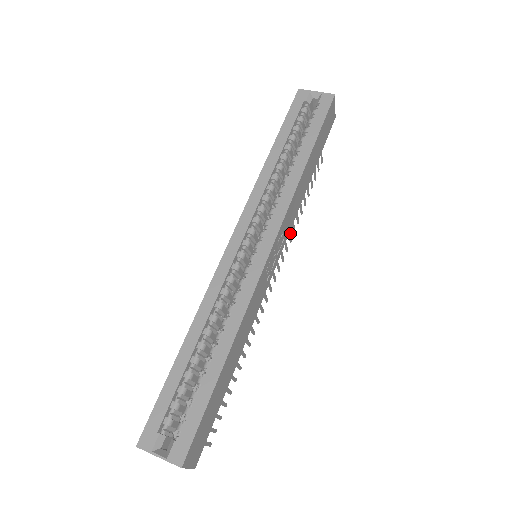
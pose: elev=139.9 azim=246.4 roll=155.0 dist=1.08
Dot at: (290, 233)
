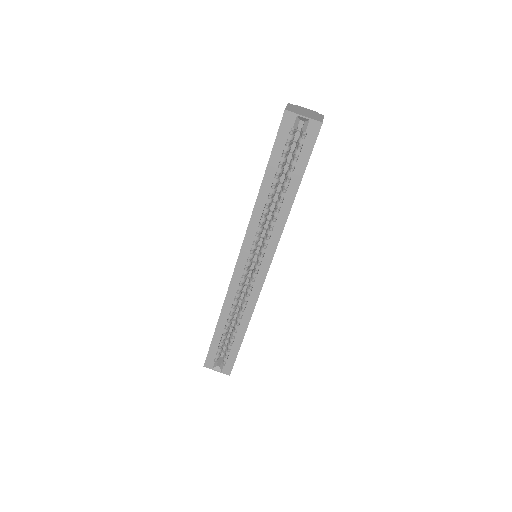
Dot at: occluded
